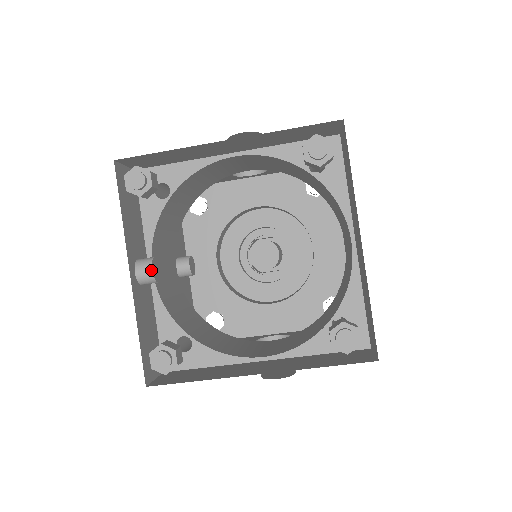
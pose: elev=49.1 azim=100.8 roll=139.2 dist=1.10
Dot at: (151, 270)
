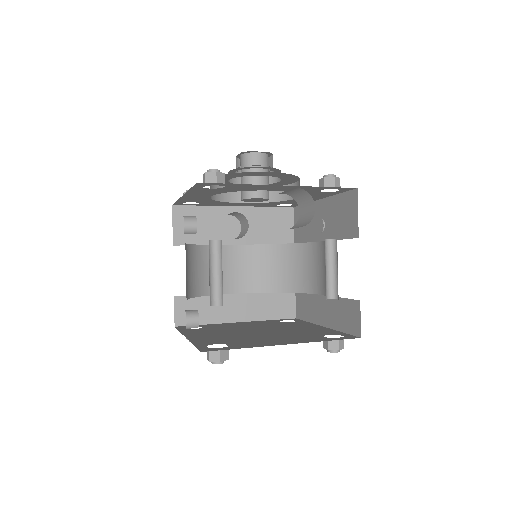
Dot at: occluded
